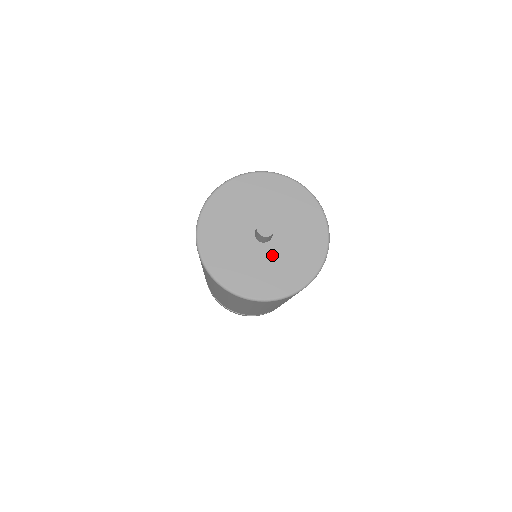
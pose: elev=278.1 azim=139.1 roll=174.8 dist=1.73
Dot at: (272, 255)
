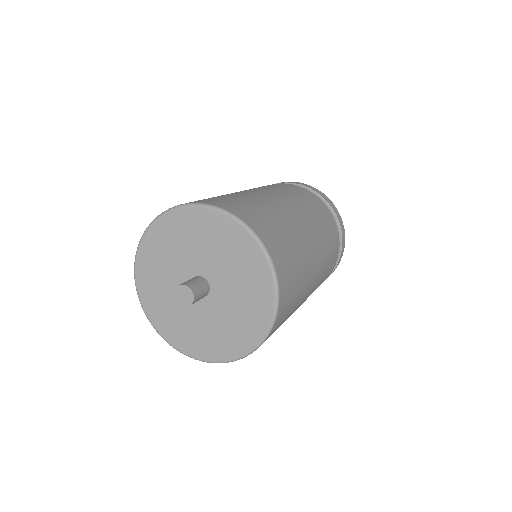
Dot at: (200, 313)
